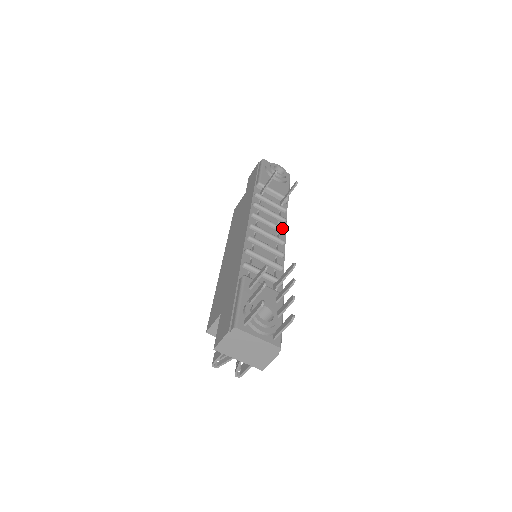
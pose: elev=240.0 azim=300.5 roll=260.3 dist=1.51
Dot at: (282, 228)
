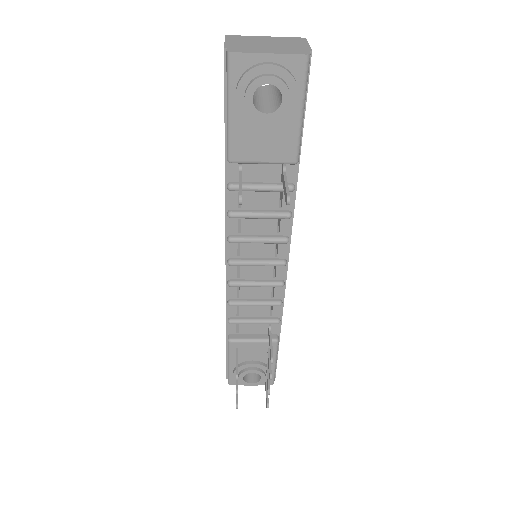
Dot at: (280, 242)
